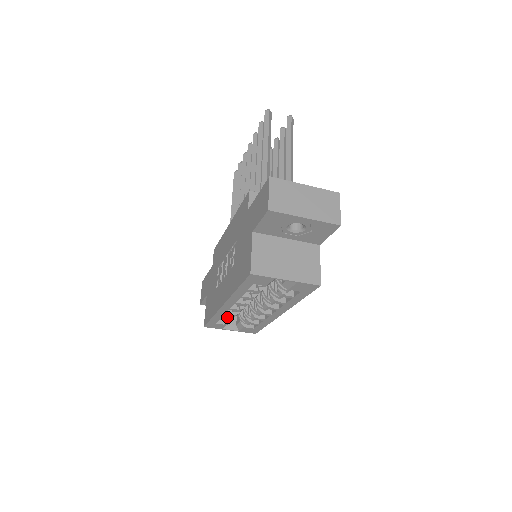
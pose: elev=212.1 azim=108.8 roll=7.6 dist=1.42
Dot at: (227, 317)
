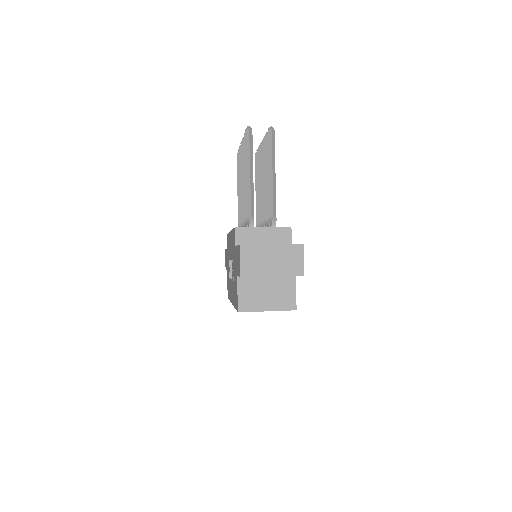
Dot at: occluded
